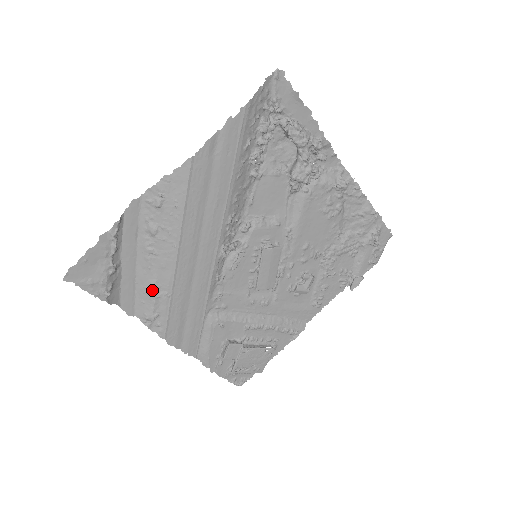
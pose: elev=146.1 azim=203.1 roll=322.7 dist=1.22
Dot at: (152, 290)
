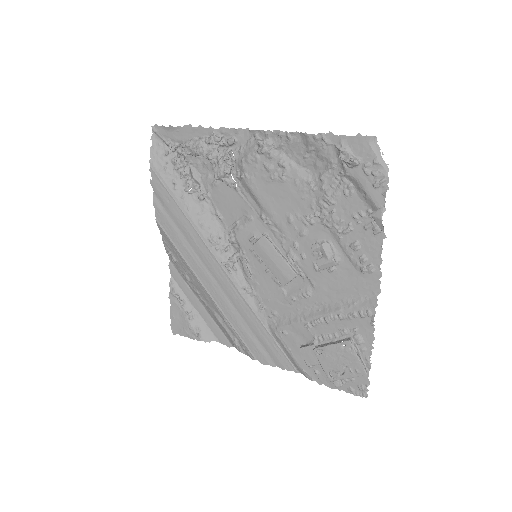
Dot at: (218, 321)
